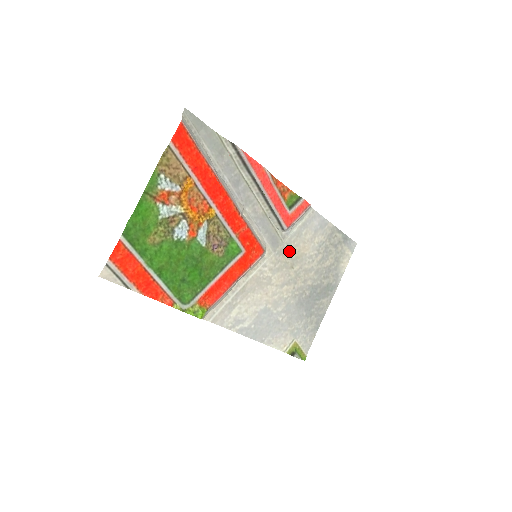
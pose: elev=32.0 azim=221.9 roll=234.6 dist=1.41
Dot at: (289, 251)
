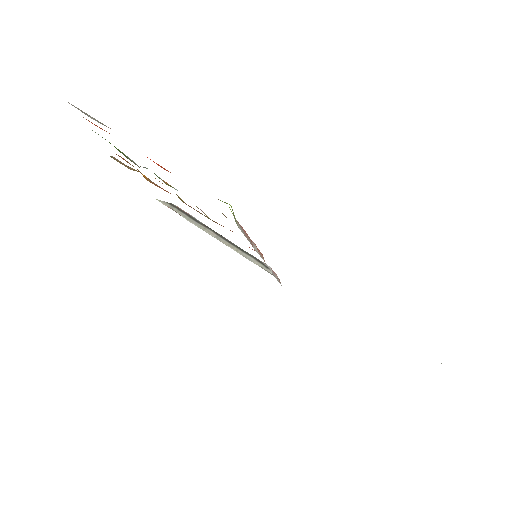
Dot at: occluded
